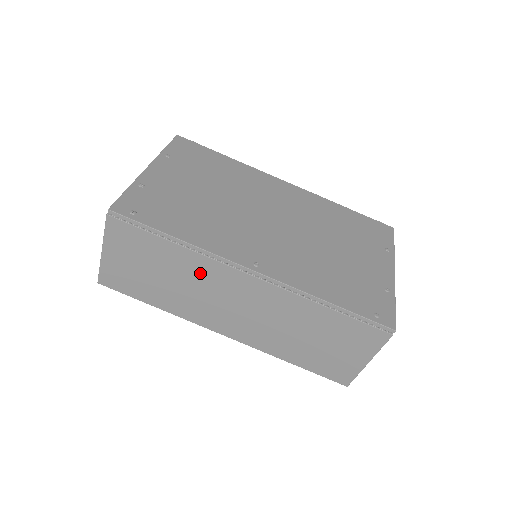
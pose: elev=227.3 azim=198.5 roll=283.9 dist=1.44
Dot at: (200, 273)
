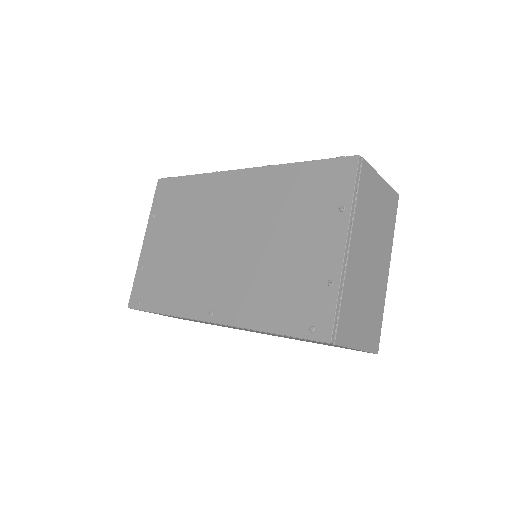
Dot at: occluded
